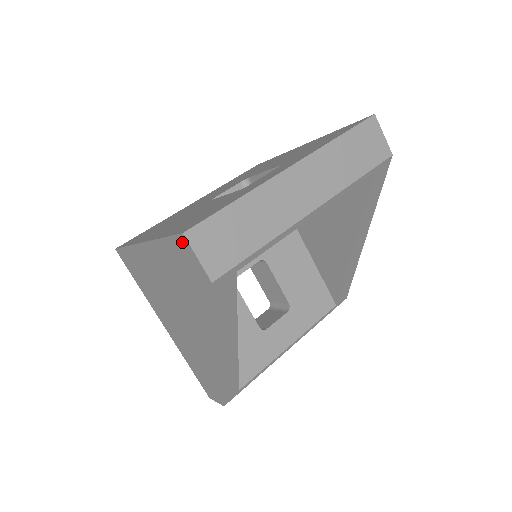
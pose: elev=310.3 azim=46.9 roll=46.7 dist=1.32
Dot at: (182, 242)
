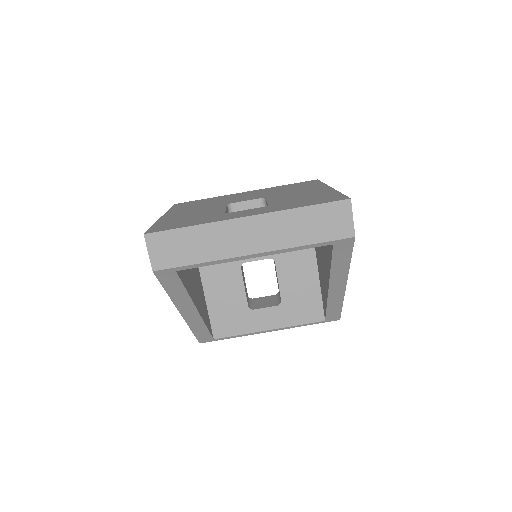
Dot at: occluded
